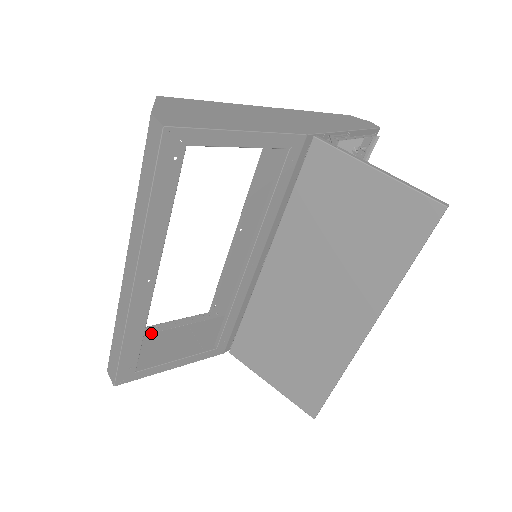
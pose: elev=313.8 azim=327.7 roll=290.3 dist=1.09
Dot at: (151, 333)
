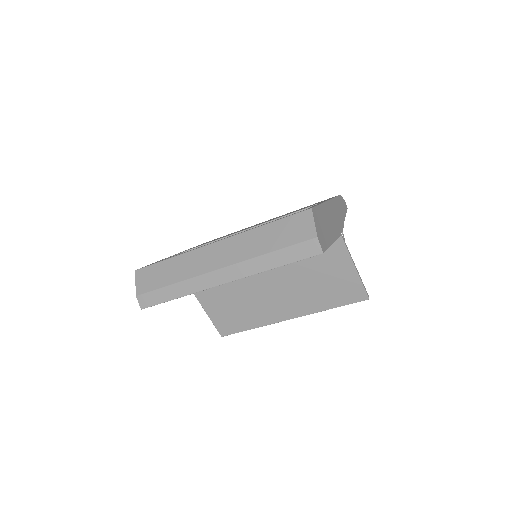
Dot at: occluded
